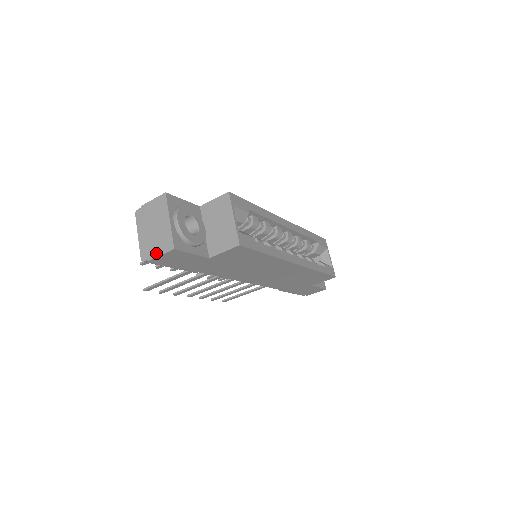
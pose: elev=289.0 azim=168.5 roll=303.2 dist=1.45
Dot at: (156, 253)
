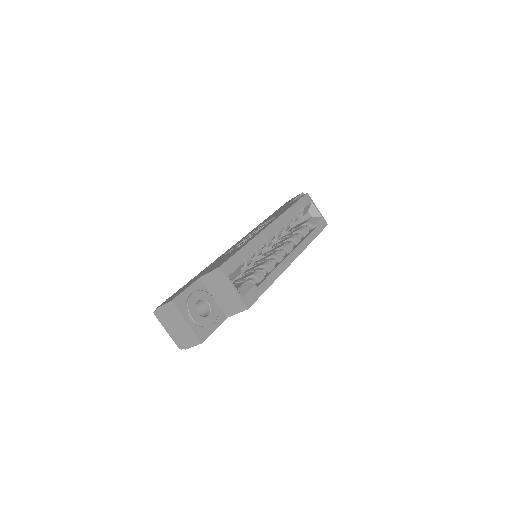
Dot at: (189, 345)
